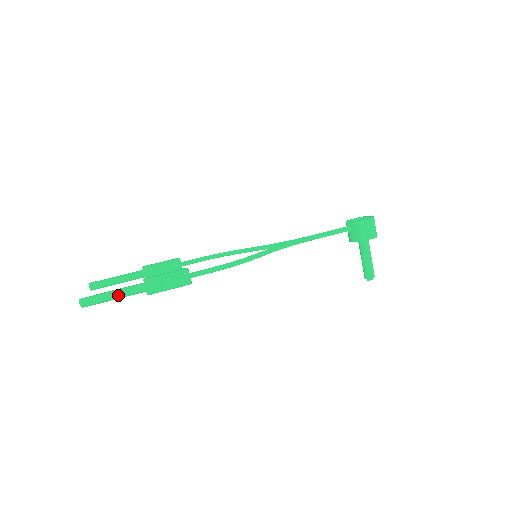
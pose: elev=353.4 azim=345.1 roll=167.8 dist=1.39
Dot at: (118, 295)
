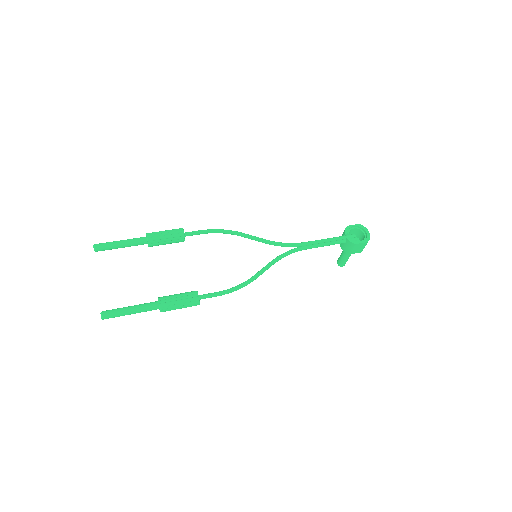
Dot at: (135, 313)
